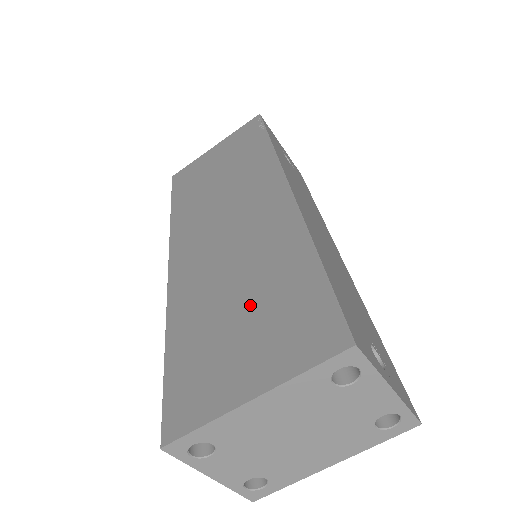
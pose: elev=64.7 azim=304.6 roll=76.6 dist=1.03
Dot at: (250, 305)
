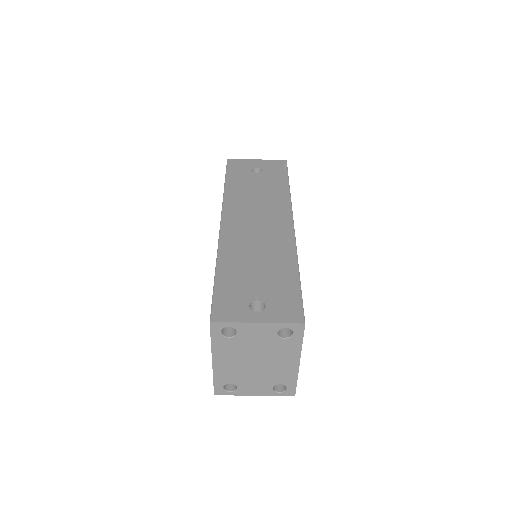
Dot at: occluded
